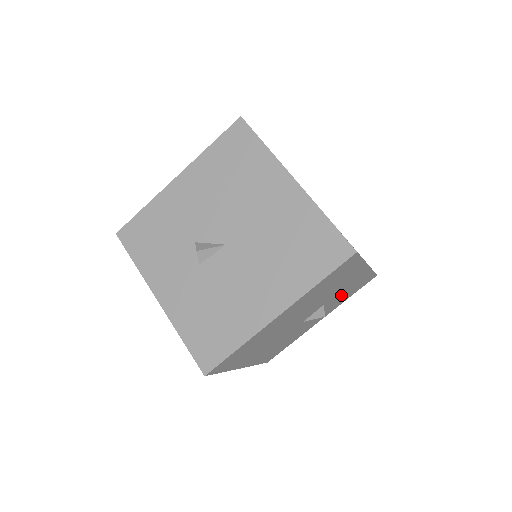
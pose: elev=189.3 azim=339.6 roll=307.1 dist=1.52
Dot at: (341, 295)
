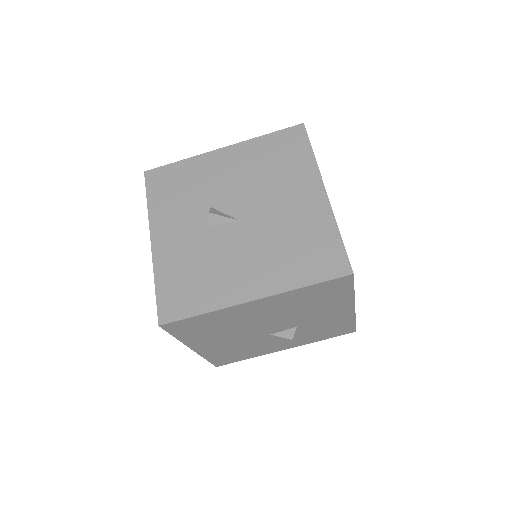
Dot at: (316, 329)
